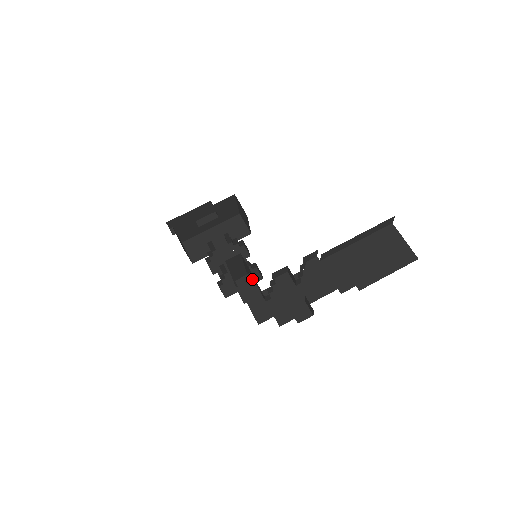
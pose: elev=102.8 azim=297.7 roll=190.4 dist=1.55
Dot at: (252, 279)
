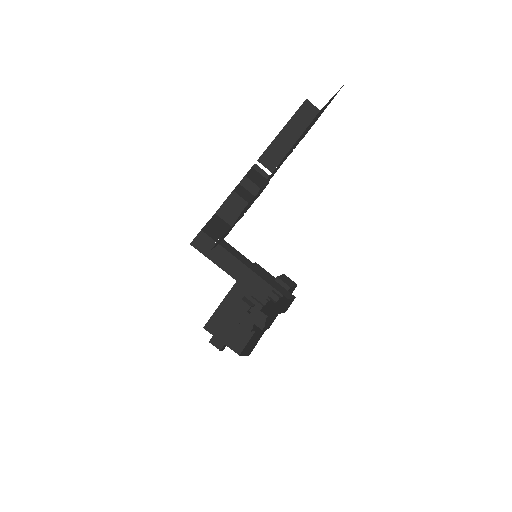
Dot at: (222, 236)
